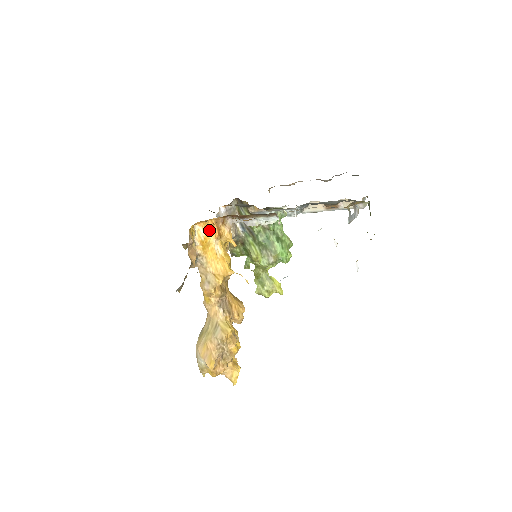
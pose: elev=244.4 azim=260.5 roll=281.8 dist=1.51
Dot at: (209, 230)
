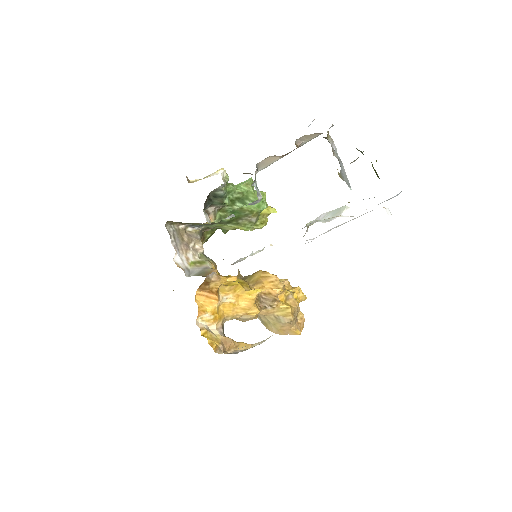
Dot at: (206, 304)
